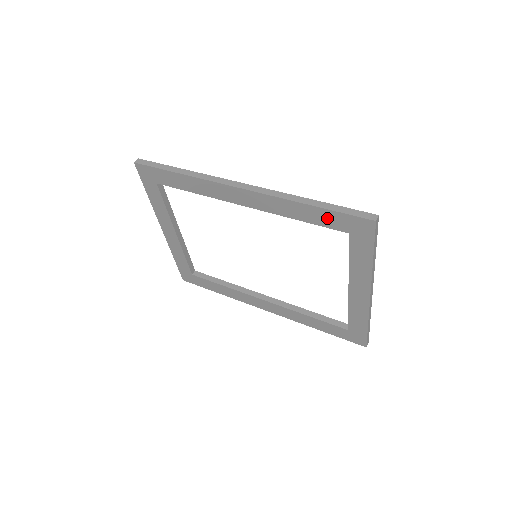
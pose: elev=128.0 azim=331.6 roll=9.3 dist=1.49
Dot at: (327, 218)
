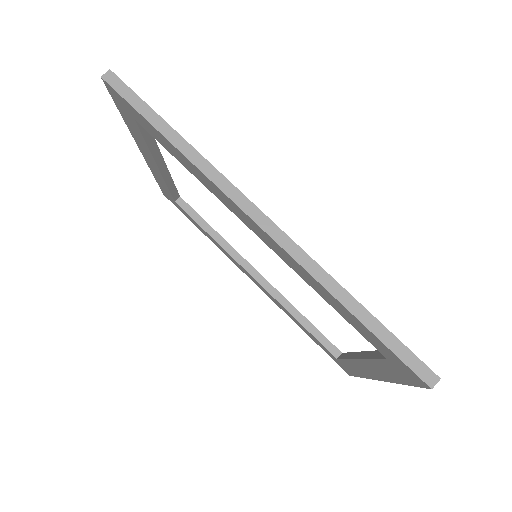
Dot at: (365, 332)
